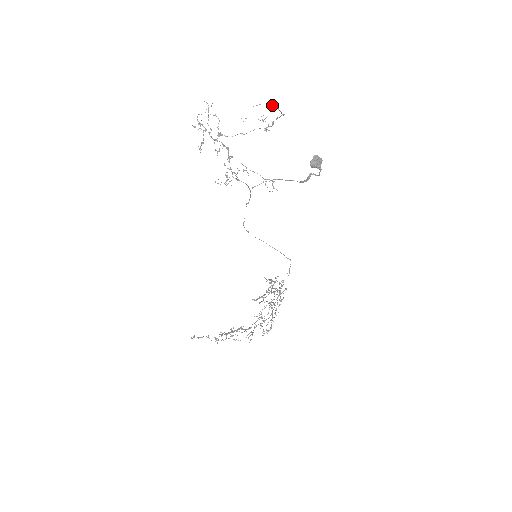
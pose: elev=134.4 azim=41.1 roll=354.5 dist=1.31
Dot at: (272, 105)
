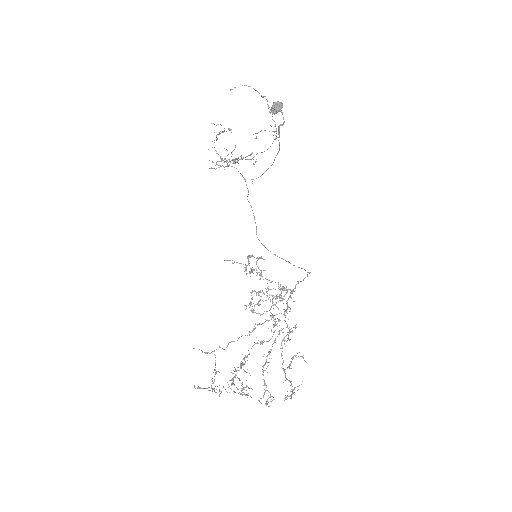
Dot at: occluded
